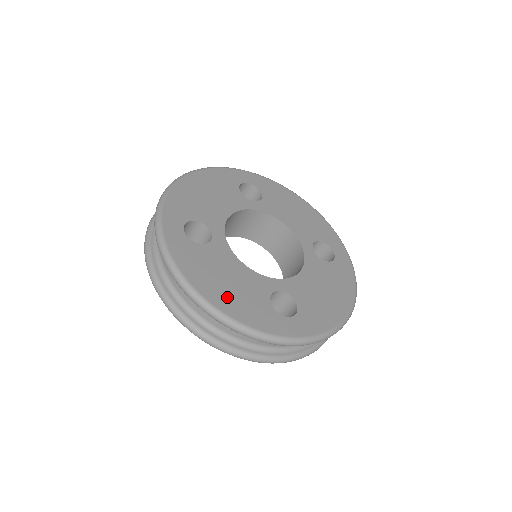
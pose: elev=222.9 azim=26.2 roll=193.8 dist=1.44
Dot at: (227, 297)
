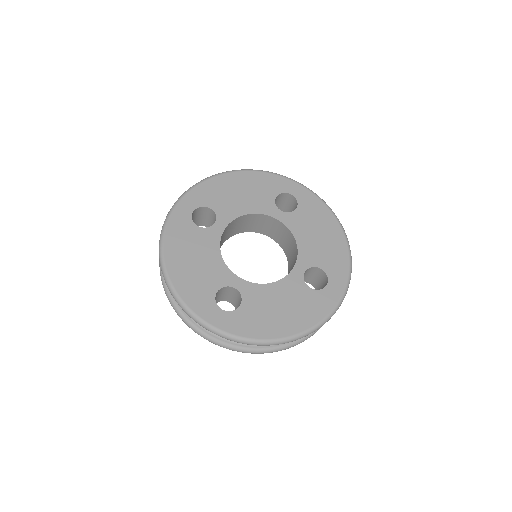
Dot at: (293, 319)
